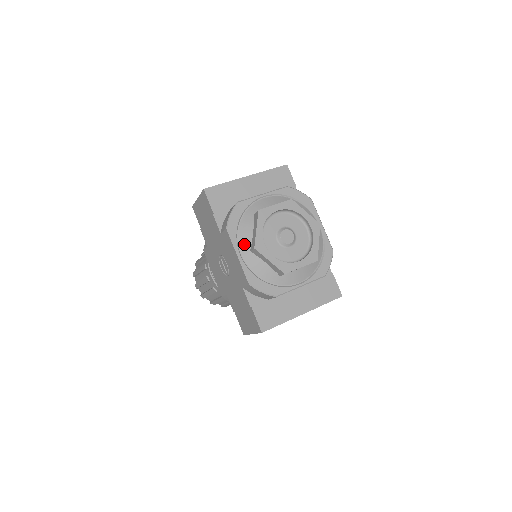
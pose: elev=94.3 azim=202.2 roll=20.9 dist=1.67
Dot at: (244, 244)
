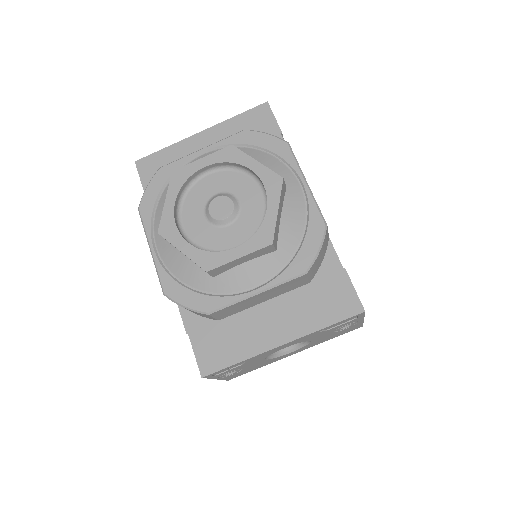
Dot at: occluded
